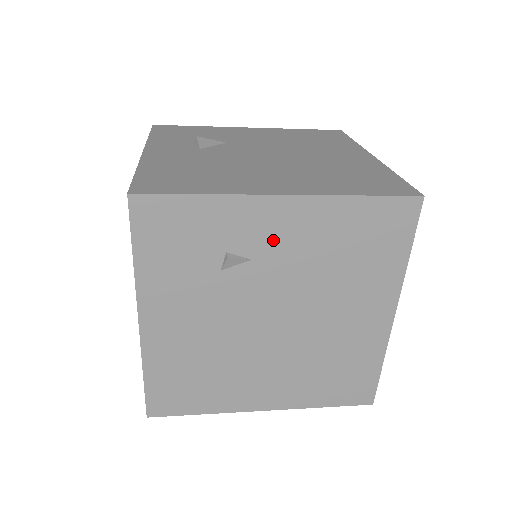
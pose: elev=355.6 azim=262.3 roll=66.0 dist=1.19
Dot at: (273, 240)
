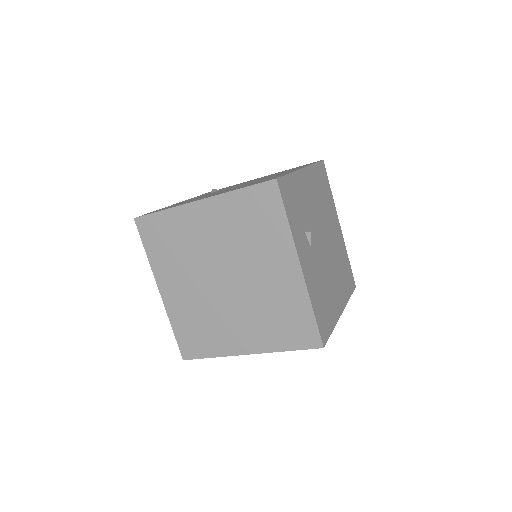
Dot at: occluded
